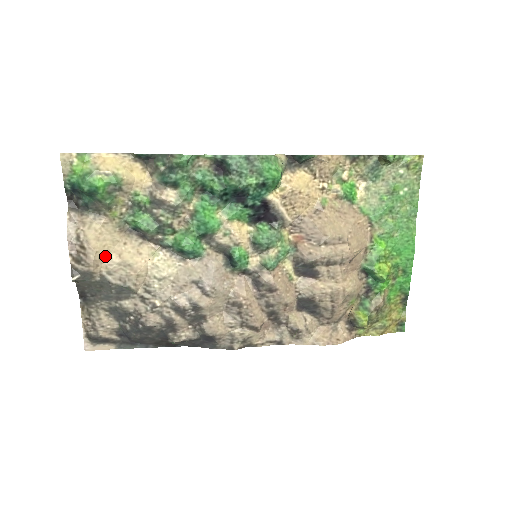
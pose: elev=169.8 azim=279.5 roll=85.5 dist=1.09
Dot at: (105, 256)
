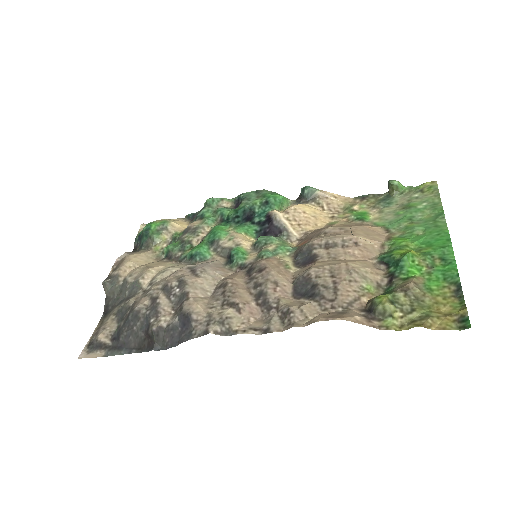
Dot at: (135, 267)
